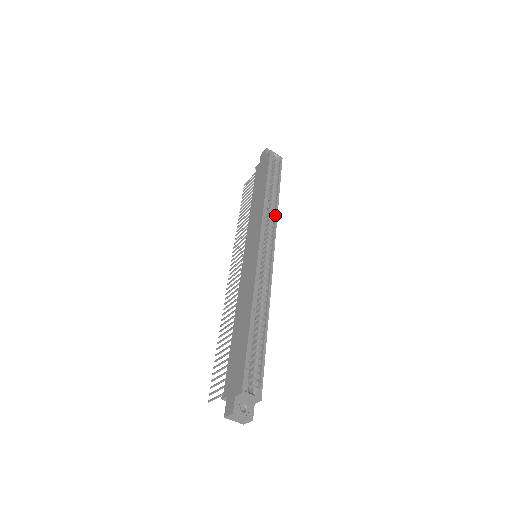
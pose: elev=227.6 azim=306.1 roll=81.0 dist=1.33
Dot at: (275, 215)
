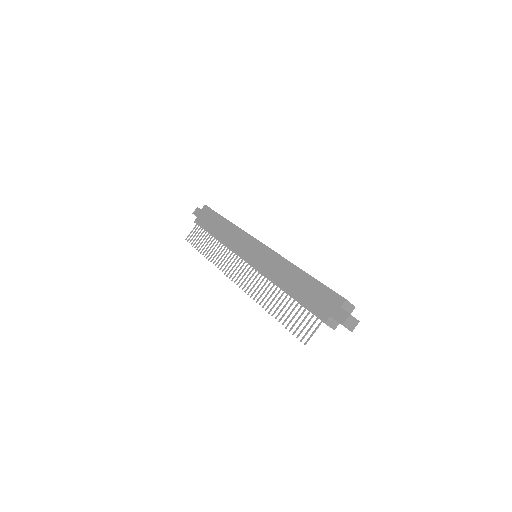
Dot at: occluded
